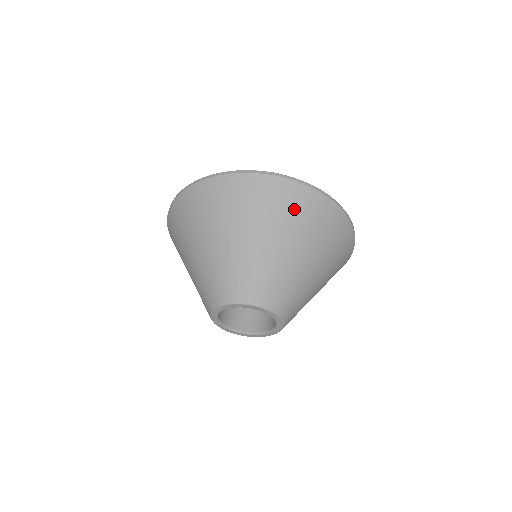
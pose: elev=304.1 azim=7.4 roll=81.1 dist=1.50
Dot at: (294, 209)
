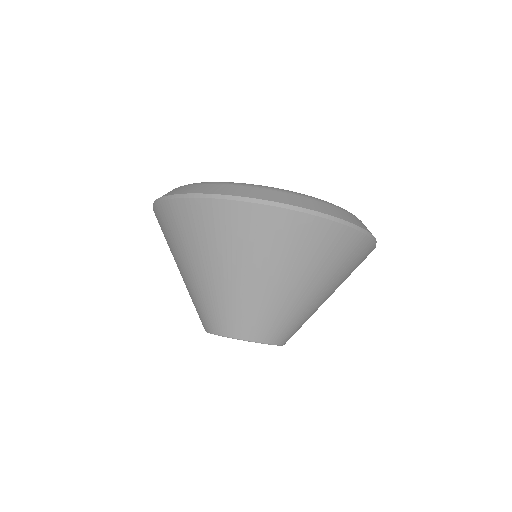
Dot at: (231, 232)
